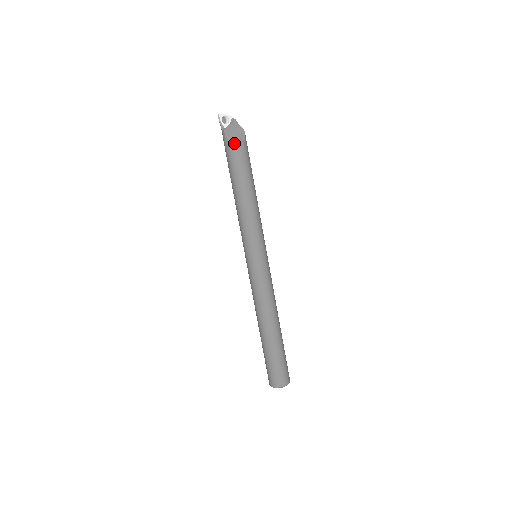
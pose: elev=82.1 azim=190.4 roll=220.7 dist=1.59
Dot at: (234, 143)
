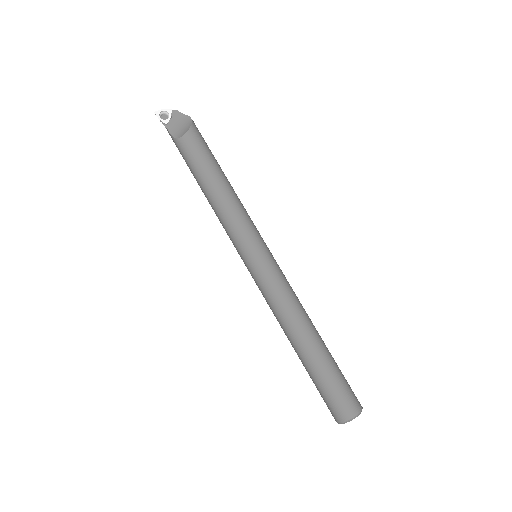
Dot at: (180, 135)
